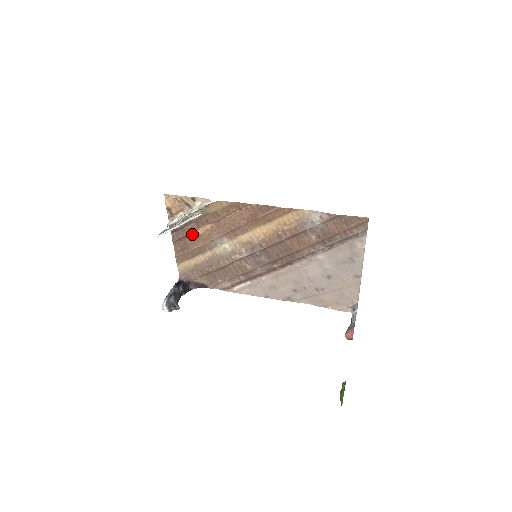
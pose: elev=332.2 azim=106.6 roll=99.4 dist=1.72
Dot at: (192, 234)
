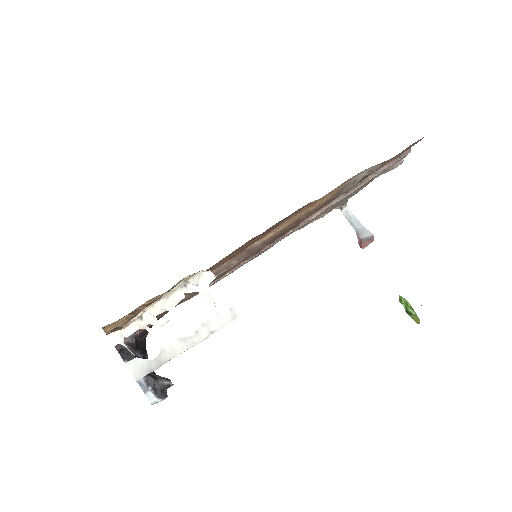
Dot at: occluded
